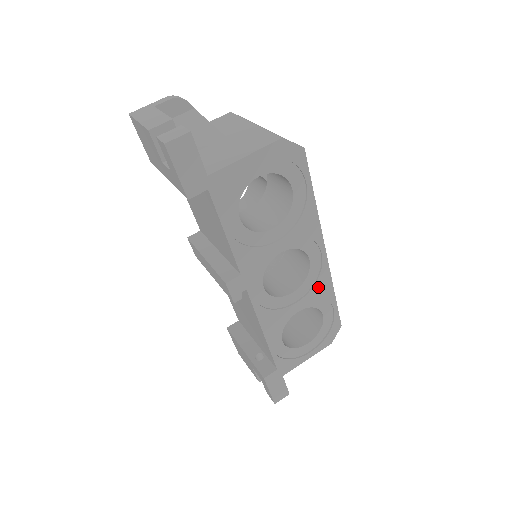
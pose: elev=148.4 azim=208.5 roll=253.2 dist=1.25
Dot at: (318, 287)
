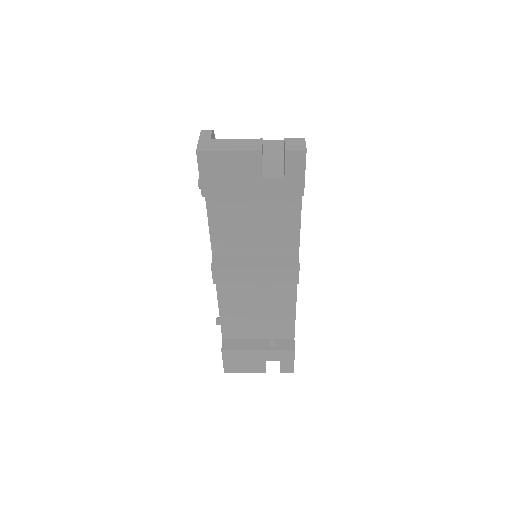
Dot at: occluded
